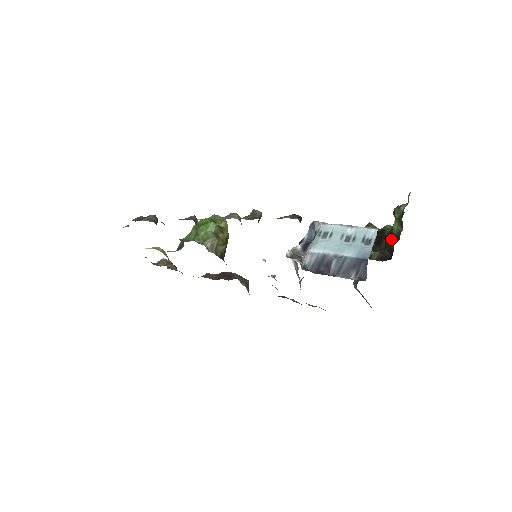
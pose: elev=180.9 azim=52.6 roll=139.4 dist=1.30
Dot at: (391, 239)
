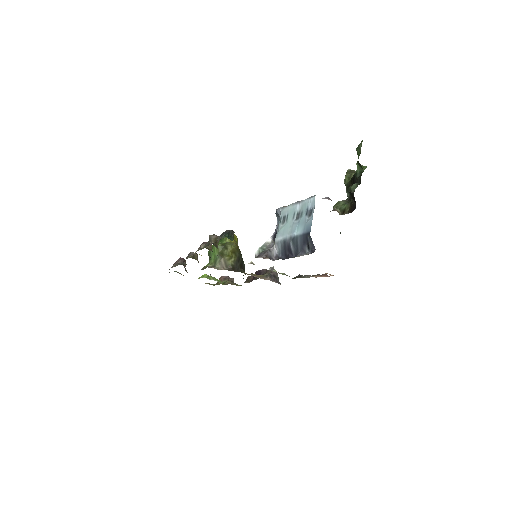
Dot at: (351, 188)
